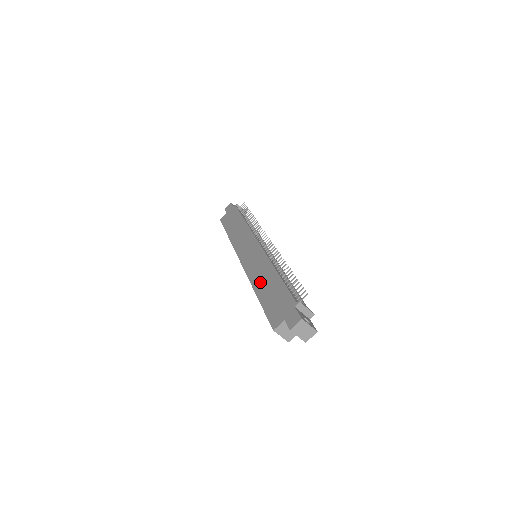
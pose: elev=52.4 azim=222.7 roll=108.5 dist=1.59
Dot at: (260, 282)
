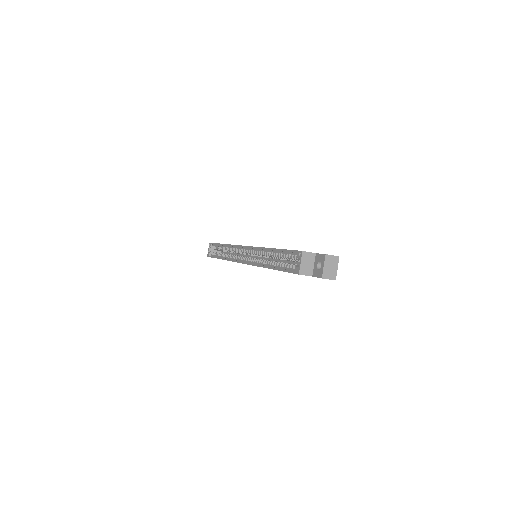
Dot at: occluded
